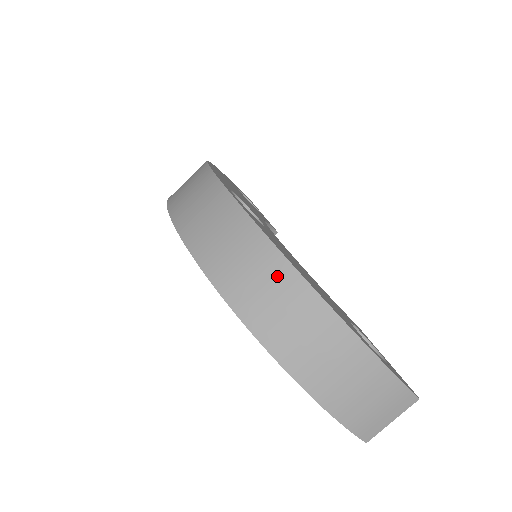
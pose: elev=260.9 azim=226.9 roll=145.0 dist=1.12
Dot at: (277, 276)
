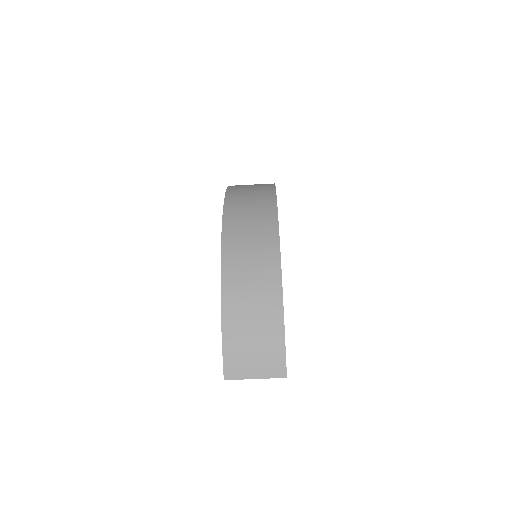
Dot at: (264, 219)
